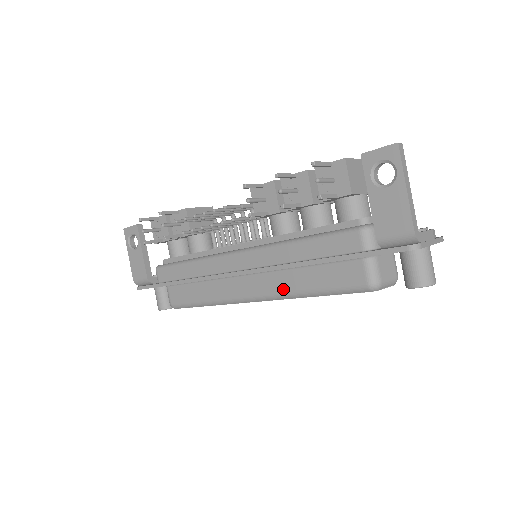
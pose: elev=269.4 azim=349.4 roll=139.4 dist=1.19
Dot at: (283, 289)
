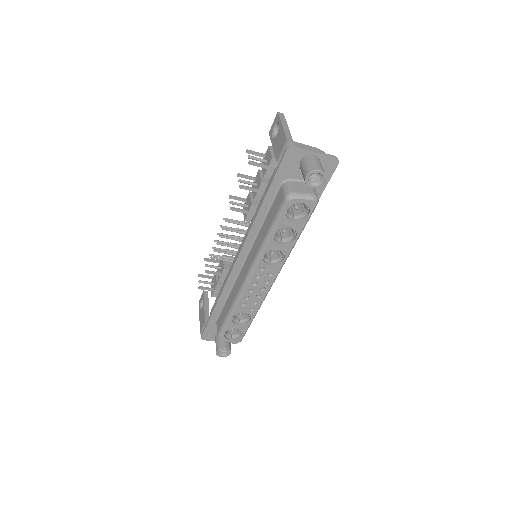
Dot at: (257, 250)
